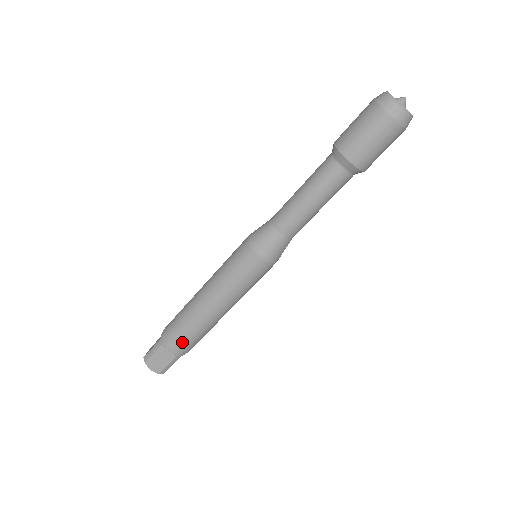
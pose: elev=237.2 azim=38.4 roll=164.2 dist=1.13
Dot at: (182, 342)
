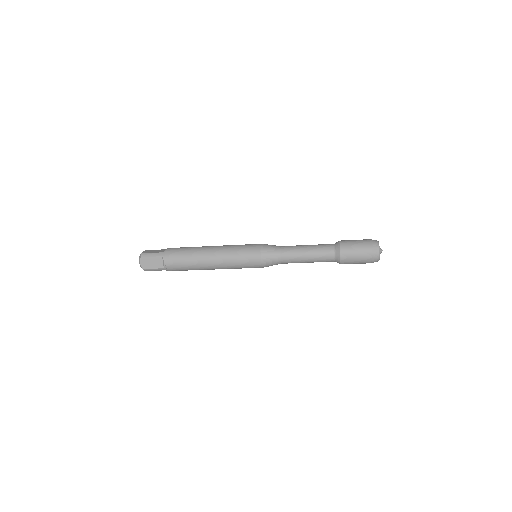
Dot at: occluded
